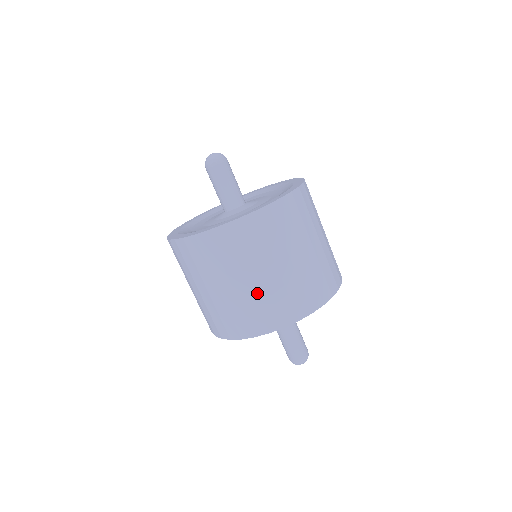
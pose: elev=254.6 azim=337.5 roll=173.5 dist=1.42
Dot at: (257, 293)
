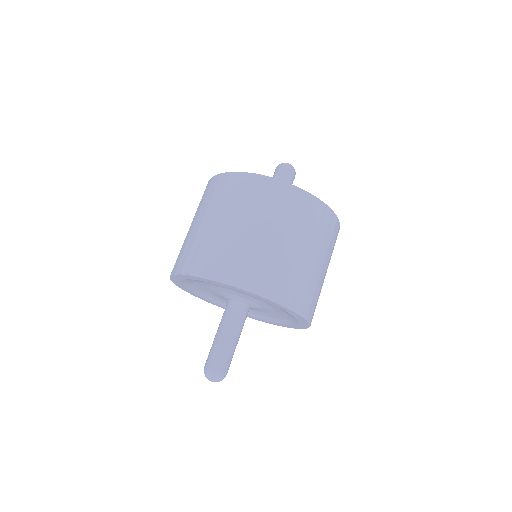
Dot at: (191, 236)
